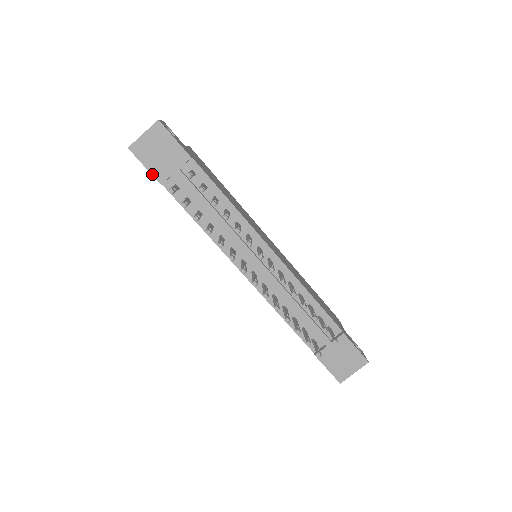
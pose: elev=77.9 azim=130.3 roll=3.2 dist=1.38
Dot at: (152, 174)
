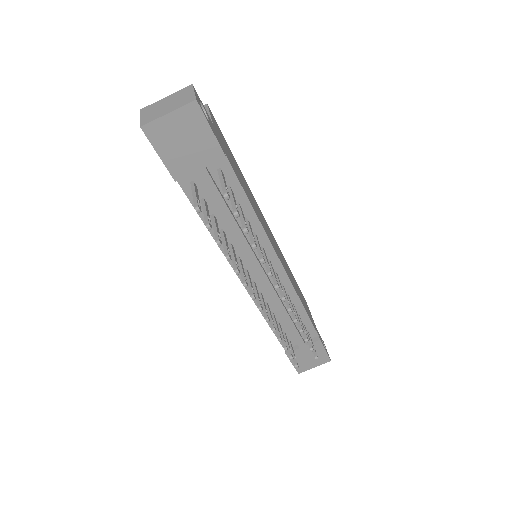
Dot at: (167, 167)
